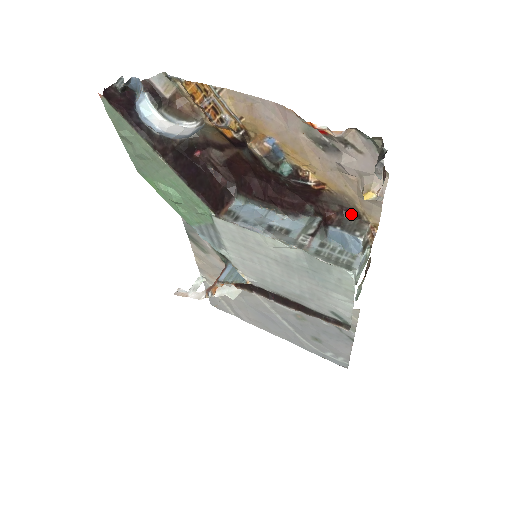
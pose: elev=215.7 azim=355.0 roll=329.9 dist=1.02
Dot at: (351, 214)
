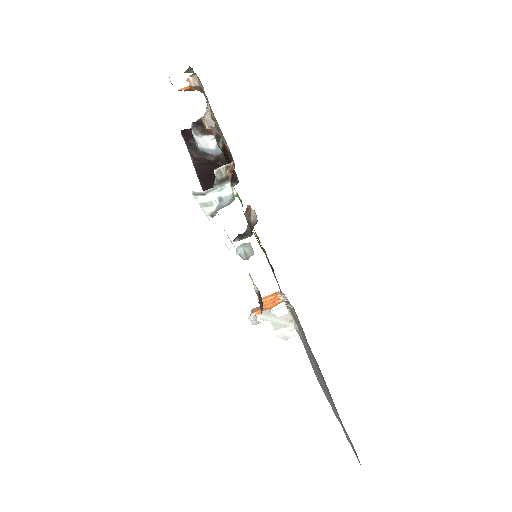
Dot at: occluded
